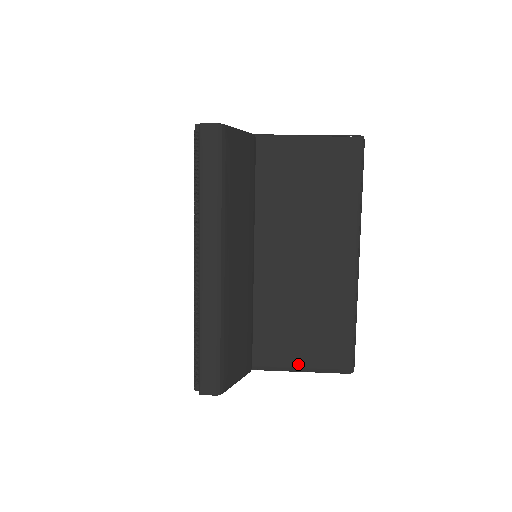
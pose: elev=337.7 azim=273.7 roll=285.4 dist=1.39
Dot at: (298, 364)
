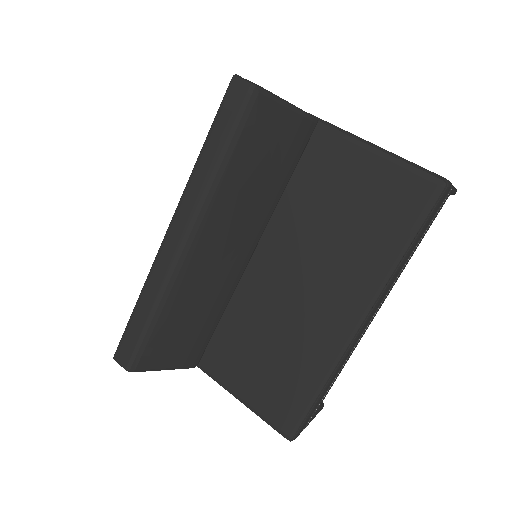
Dot at: (241, 393)
